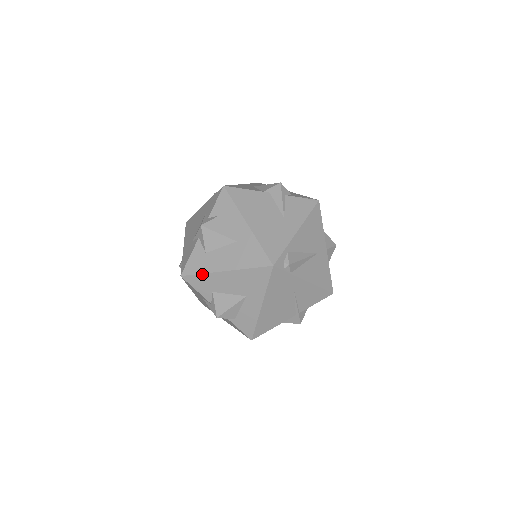
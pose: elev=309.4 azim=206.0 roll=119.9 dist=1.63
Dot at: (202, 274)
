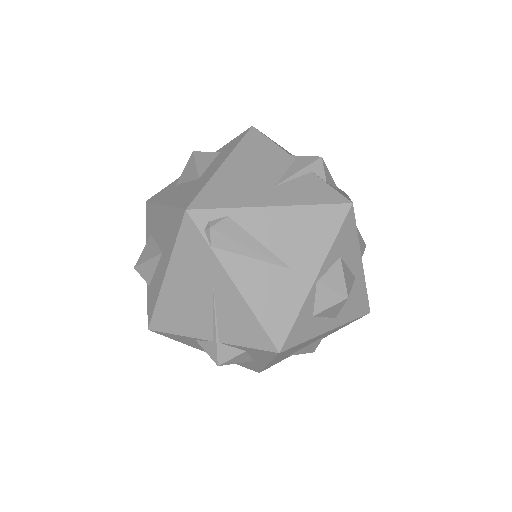
Dot at: (154, 204)
